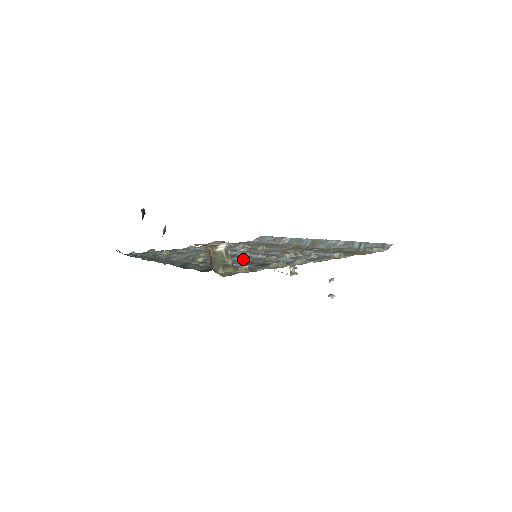
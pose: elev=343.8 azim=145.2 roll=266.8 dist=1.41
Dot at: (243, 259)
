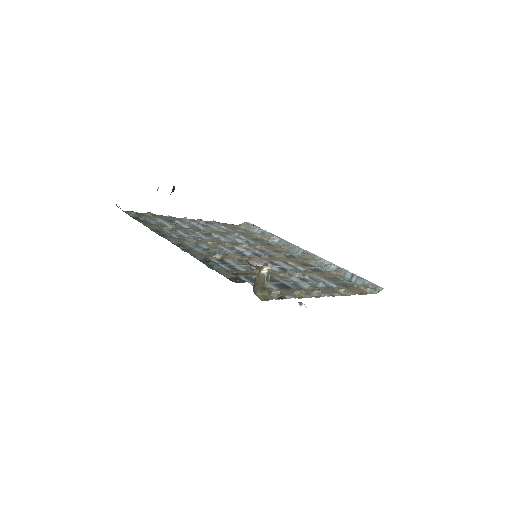
Dot at: occluded
